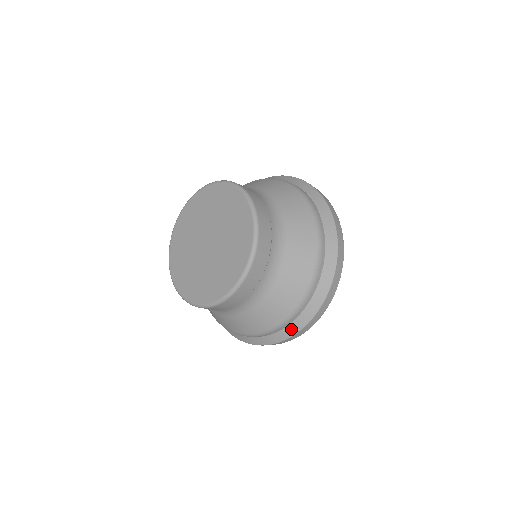
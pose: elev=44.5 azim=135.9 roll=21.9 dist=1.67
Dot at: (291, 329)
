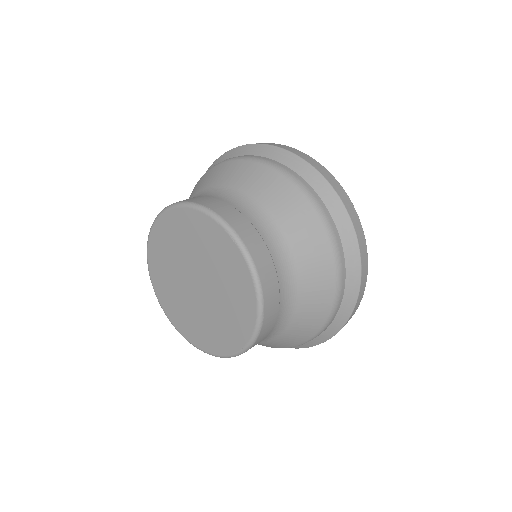
Dot at: (345, 310)
